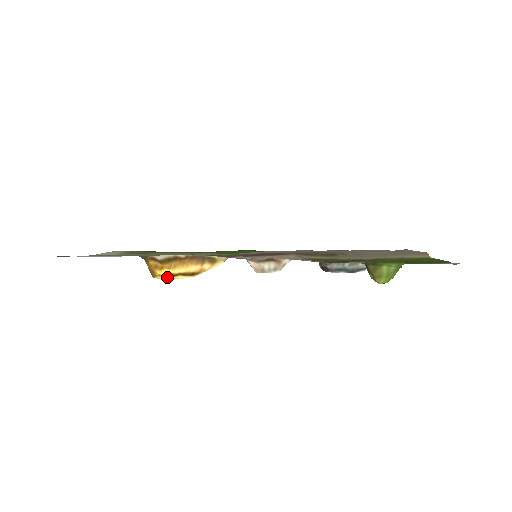
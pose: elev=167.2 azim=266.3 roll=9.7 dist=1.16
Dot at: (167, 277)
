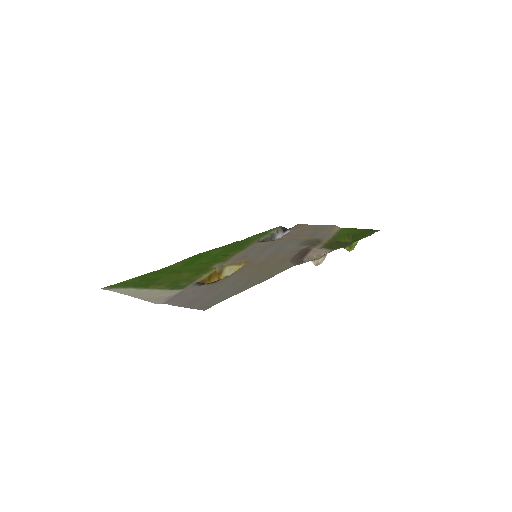
Dot at: occluded
